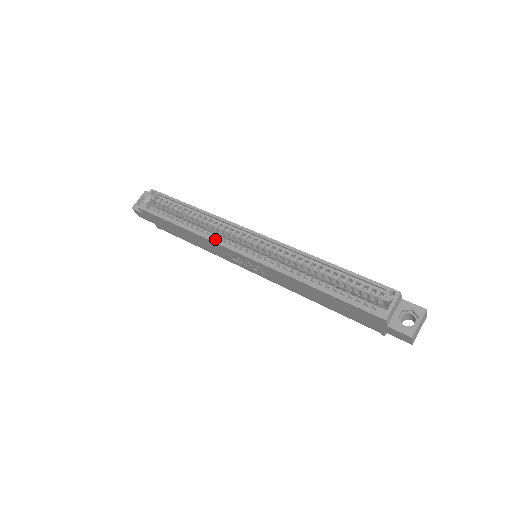
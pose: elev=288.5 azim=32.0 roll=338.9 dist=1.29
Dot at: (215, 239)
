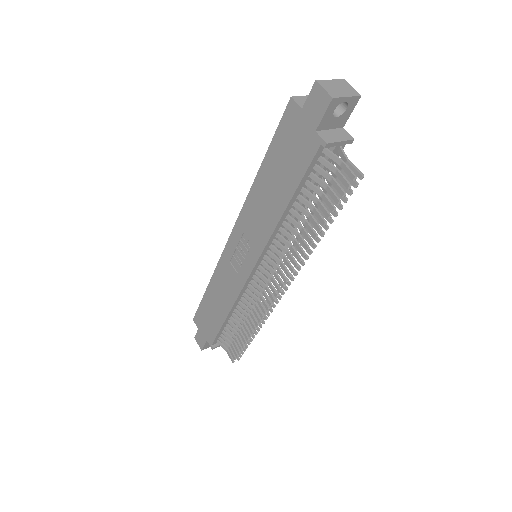
Dot at: occluded
